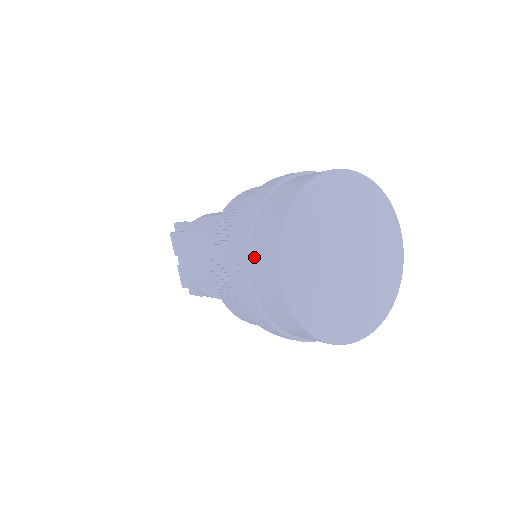
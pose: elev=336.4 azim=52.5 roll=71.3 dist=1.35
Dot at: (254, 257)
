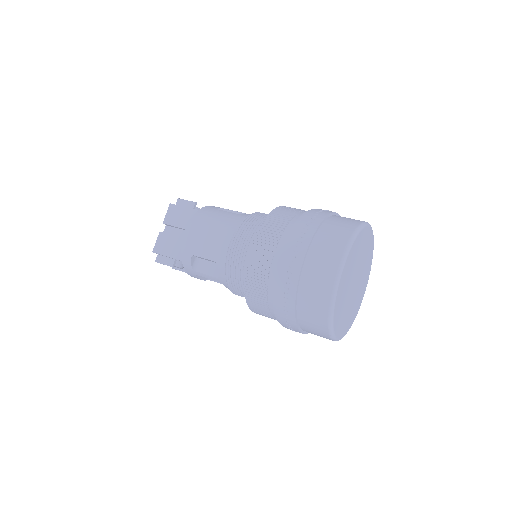
Dot at: (316, 247)
